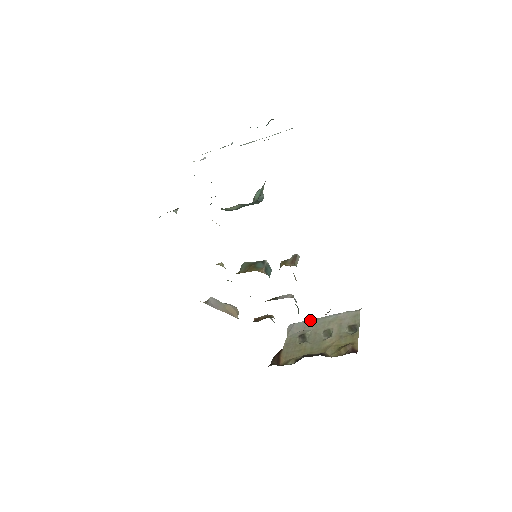
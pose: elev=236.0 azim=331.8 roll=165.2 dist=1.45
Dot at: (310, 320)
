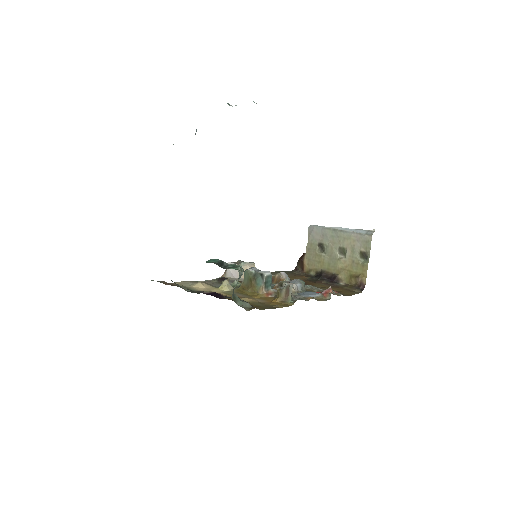
Dot at: (327, 229)
